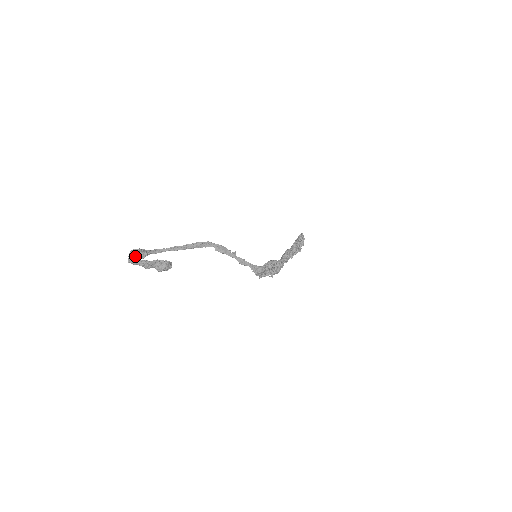
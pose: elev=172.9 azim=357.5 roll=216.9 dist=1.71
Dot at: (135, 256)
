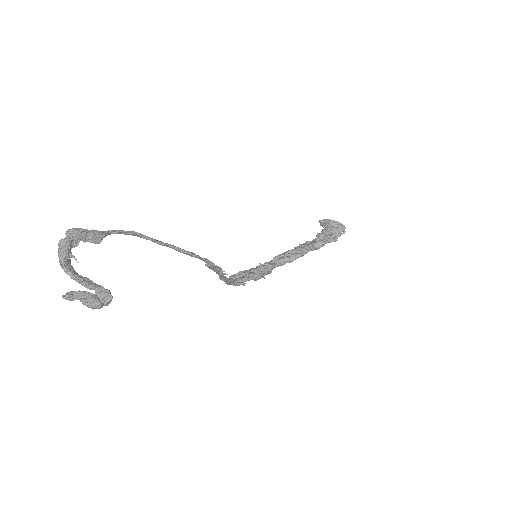
Dot at: (76, 244)
